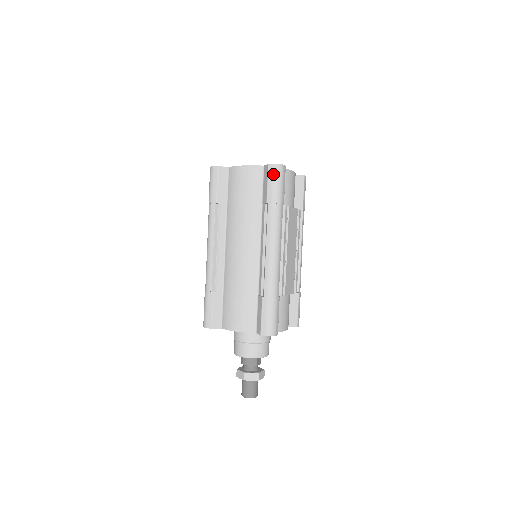
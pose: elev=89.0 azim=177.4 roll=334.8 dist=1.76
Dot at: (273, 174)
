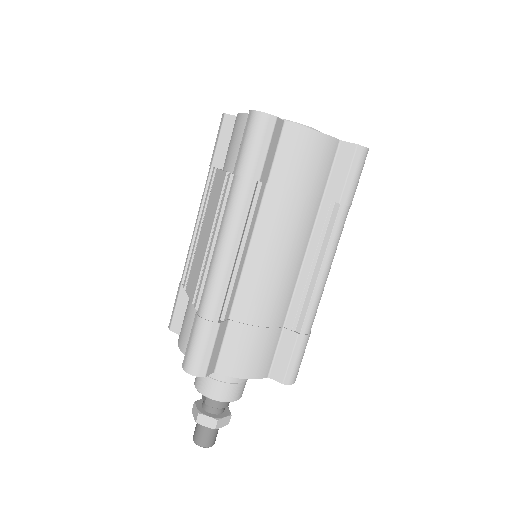
Dot at: (360, 162)
